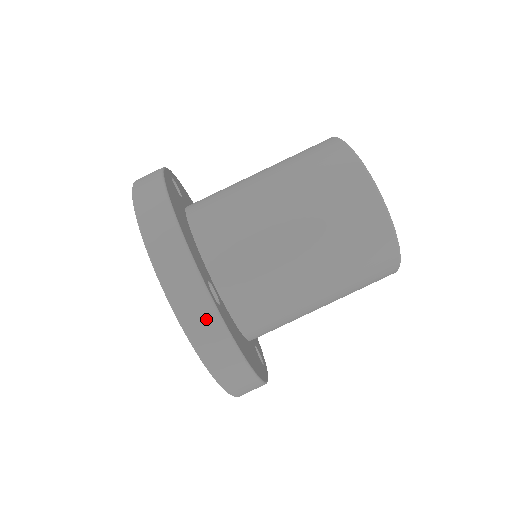
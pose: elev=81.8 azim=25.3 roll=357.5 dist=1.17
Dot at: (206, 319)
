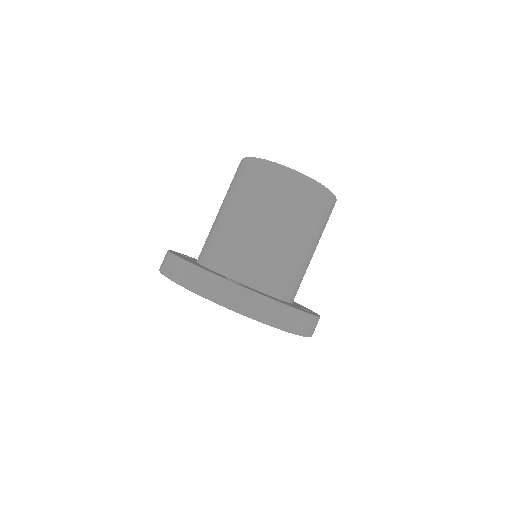
Dot at: (235, 294)
